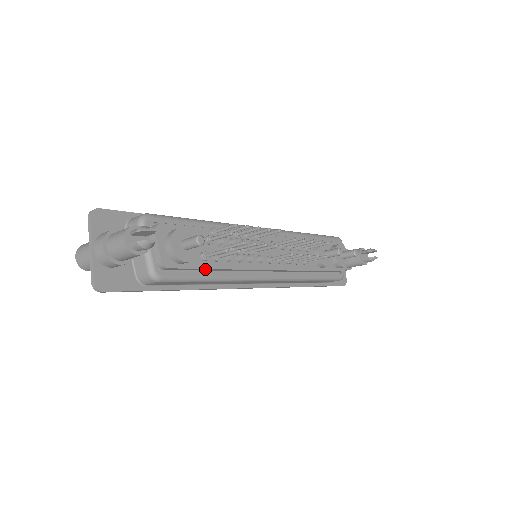
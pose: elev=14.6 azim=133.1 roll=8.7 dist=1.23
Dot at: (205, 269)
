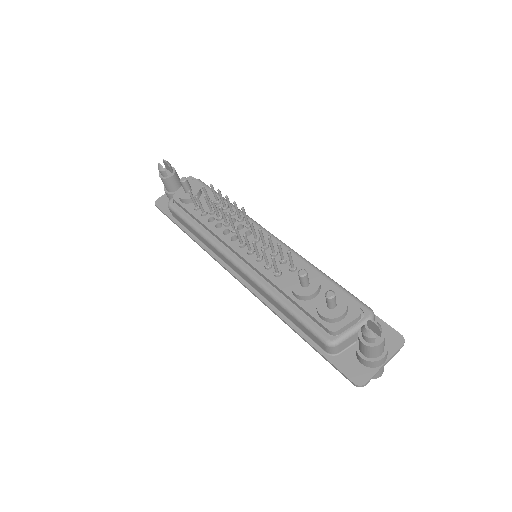
Dot at: (193, 216)
